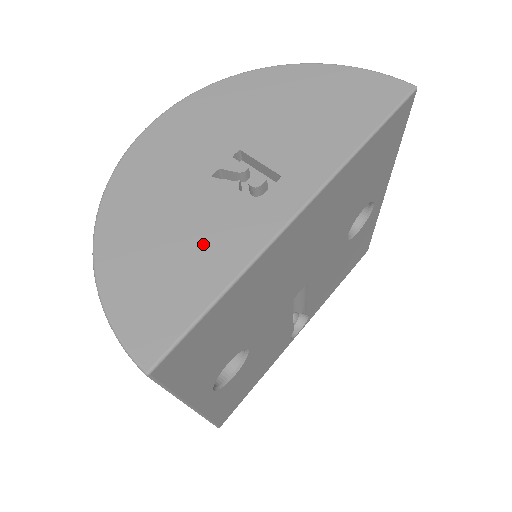
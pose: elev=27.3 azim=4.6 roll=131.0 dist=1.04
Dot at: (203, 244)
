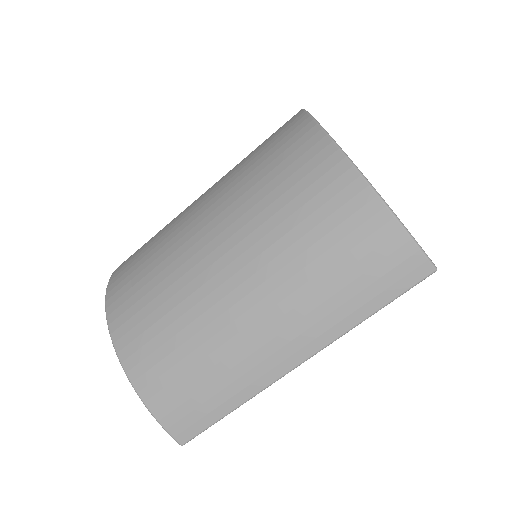
Dot at: occluded
